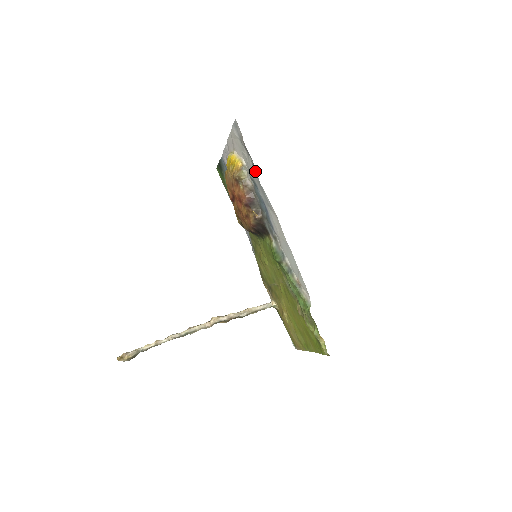
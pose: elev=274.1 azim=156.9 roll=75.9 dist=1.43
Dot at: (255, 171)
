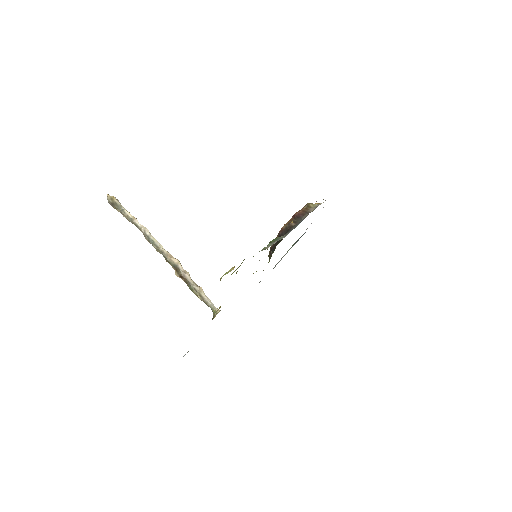
Dot at: occluded
